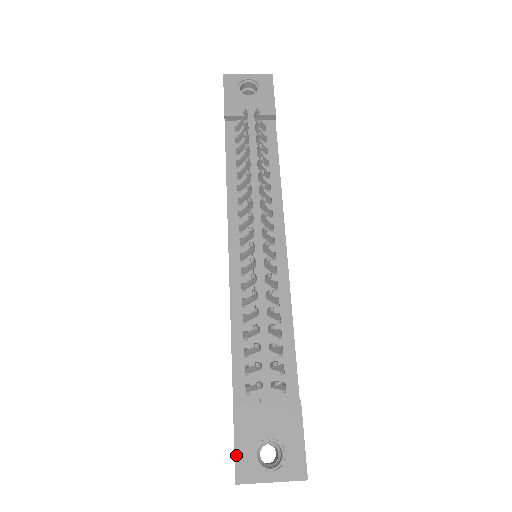
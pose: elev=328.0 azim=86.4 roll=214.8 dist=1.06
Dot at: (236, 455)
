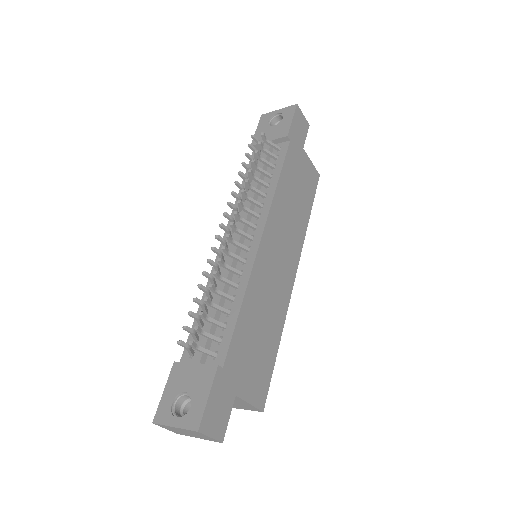
Dot at: (161, 401)
